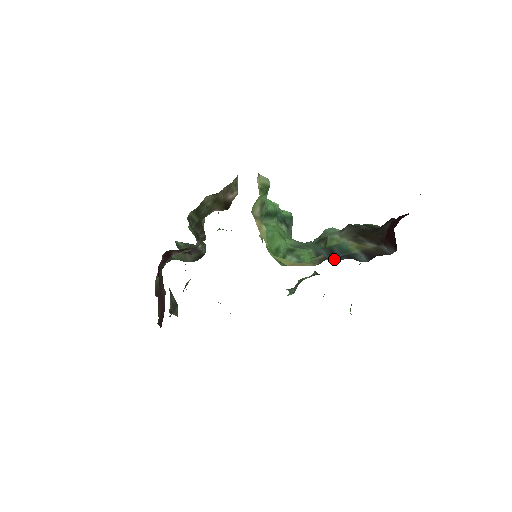
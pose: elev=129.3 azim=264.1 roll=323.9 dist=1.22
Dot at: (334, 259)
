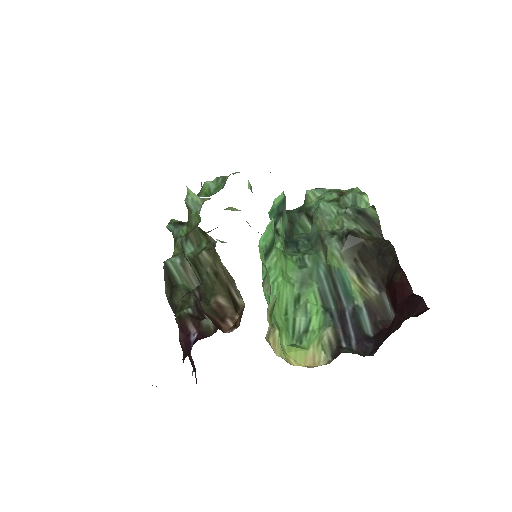
Dot at: (341, 324)
